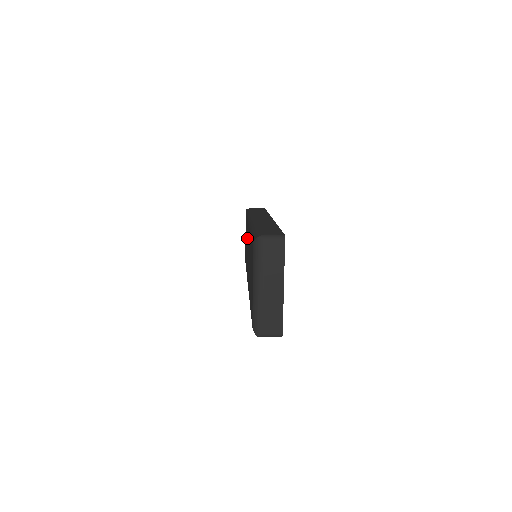
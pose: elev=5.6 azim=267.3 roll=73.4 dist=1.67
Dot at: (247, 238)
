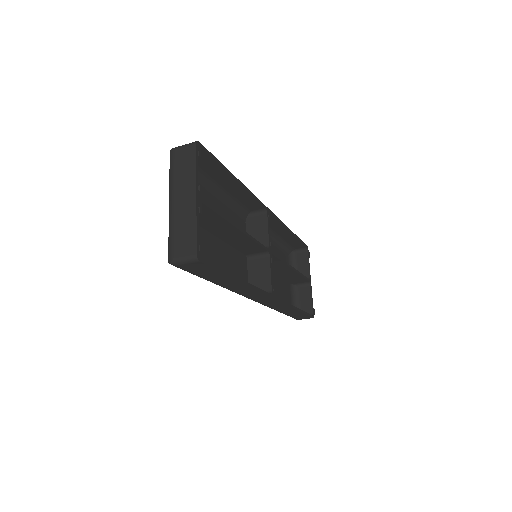
Dot at: occluded
